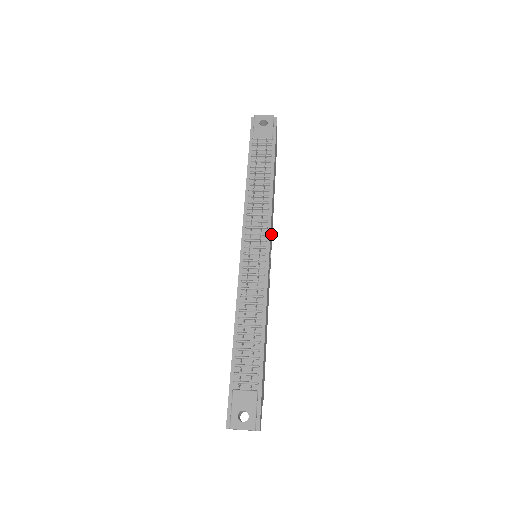
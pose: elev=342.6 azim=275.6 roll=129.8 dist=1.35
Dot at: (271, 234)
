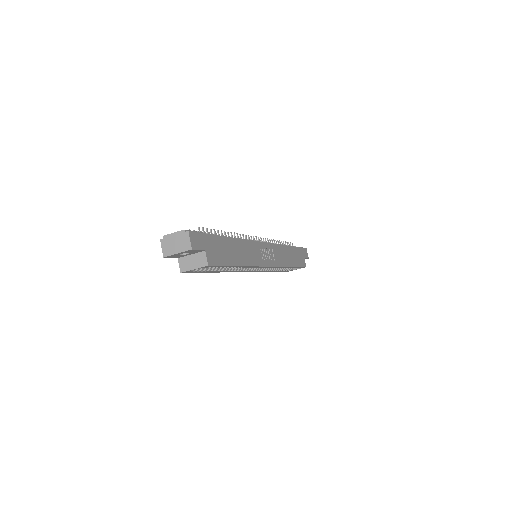
Dot at: (275, 256)
